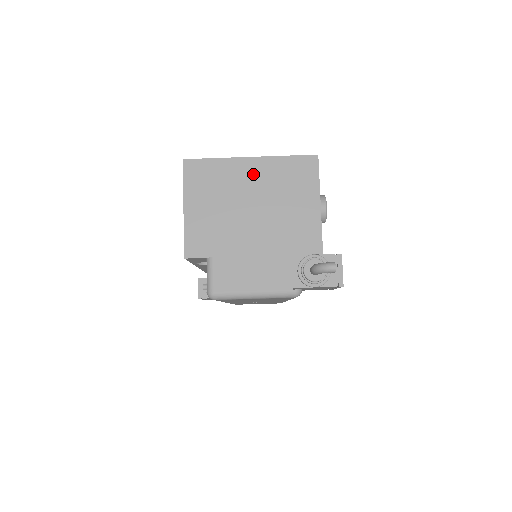
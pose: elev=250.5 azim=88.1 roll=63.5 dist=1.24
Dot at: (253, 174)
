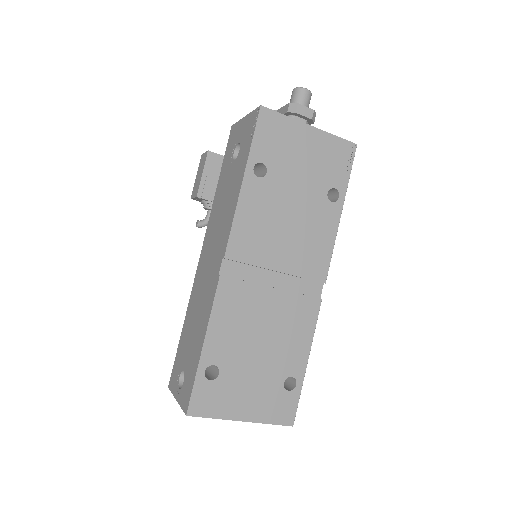
Dot at: occluded
